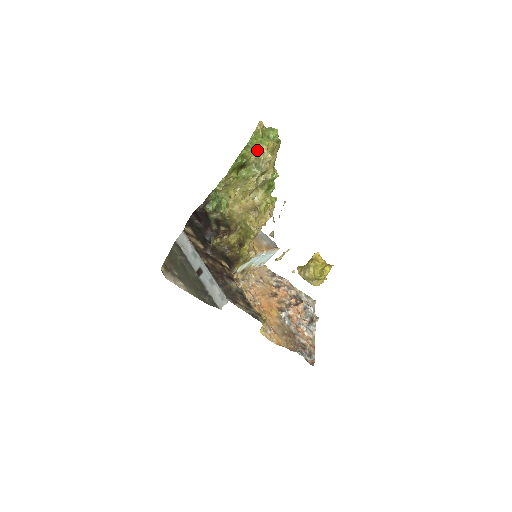
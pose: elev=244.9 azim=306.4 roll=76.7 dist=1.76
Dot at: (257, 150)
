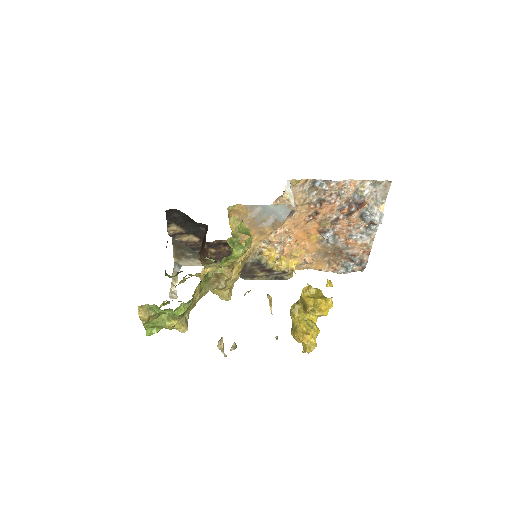
Dot at: occluded
